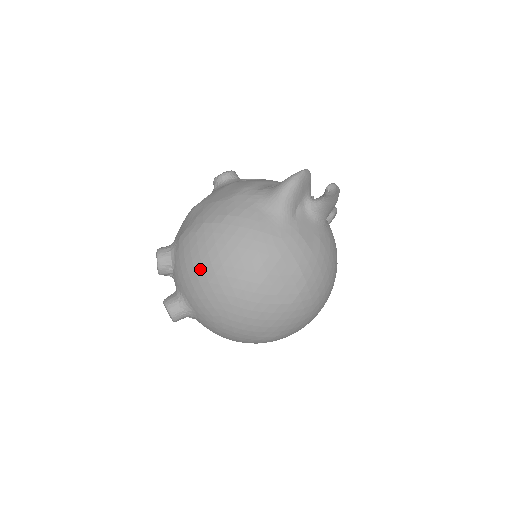
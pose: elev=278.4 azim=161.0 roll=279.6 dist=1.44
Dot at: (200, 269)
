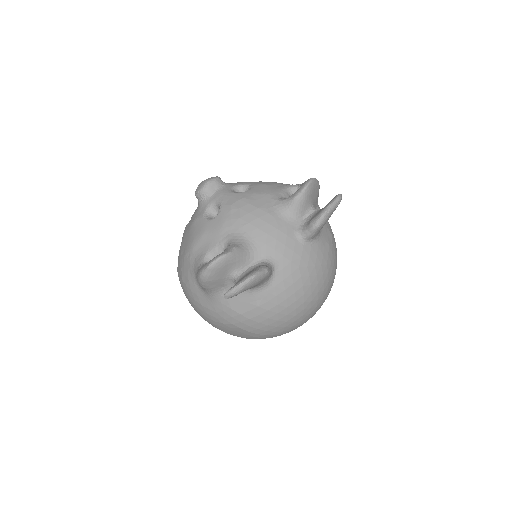
Dot at: occluded
